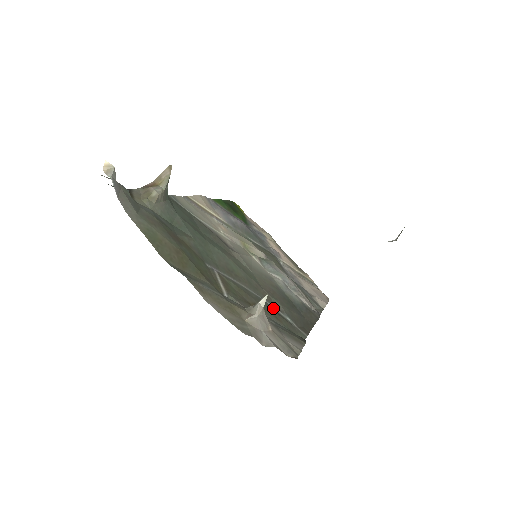
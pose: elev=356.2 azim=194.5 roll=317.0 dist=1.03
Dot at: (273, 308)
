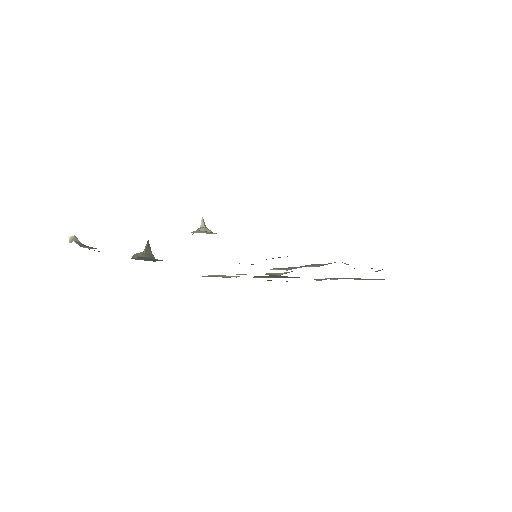
Dot at: occluded
